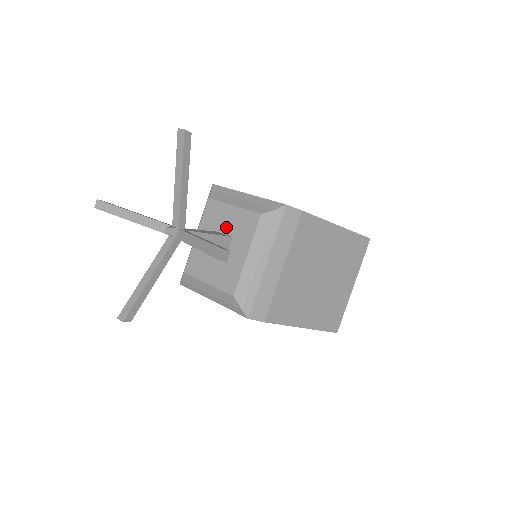
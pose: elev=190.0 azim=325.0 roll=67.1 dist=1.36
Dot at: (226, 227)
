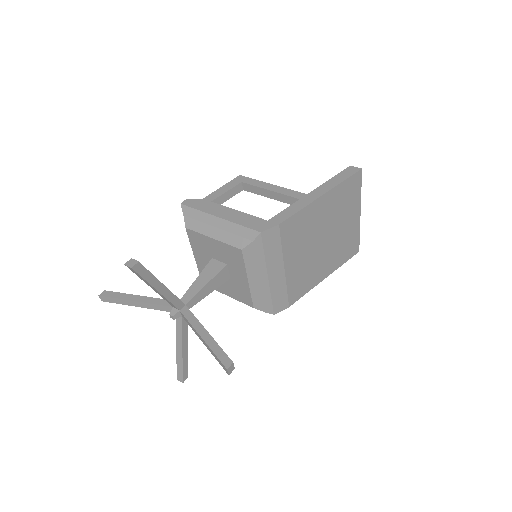
Dot at: (216, 256)
